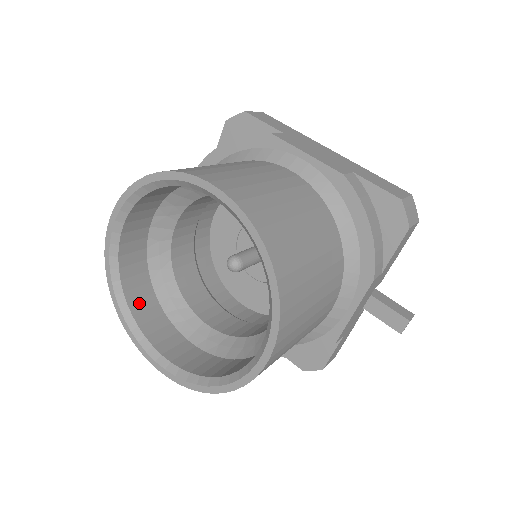
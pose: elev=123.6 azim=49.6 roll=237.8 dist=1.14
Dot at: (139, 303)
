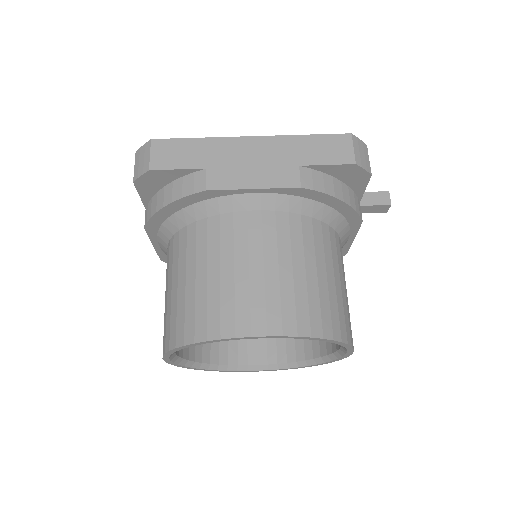
Dot at: (213, 353)
